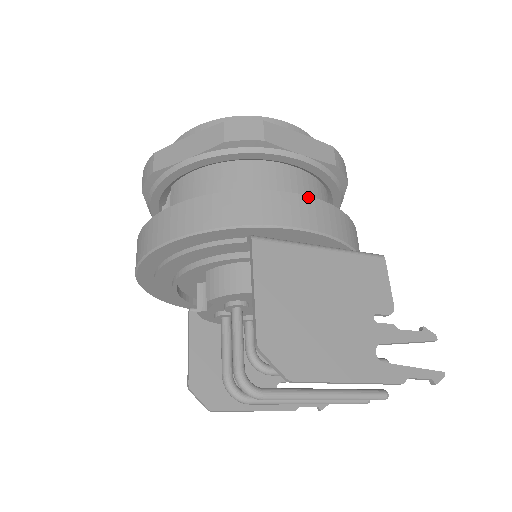
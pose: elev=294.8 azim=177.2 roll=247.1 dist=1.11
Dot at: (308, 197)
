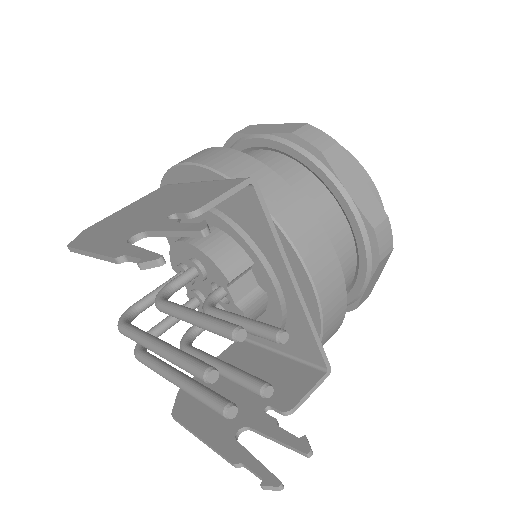
Dot at: (215, 148)
